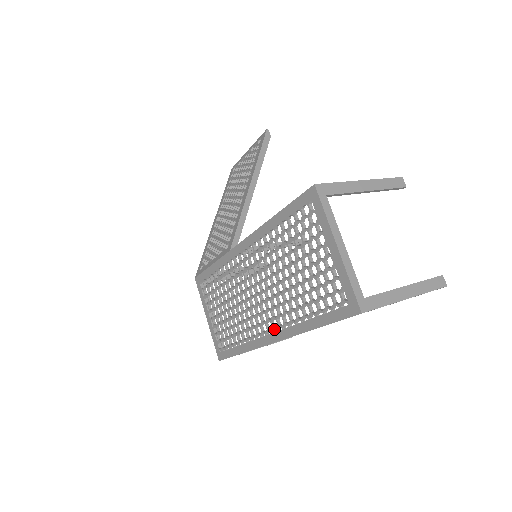
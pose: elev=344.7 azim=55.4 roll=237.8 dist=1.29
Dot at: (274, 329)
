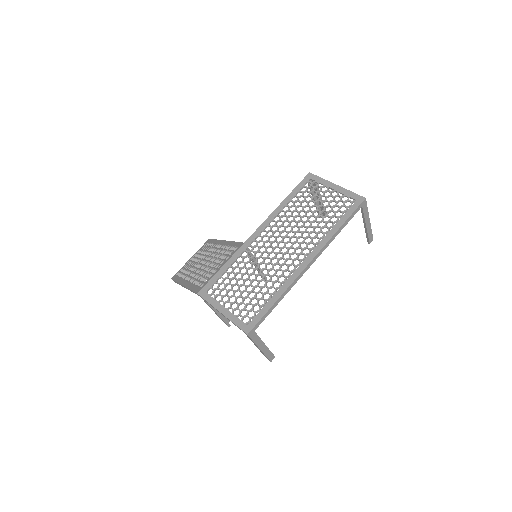
Dot at: (307, 254)
